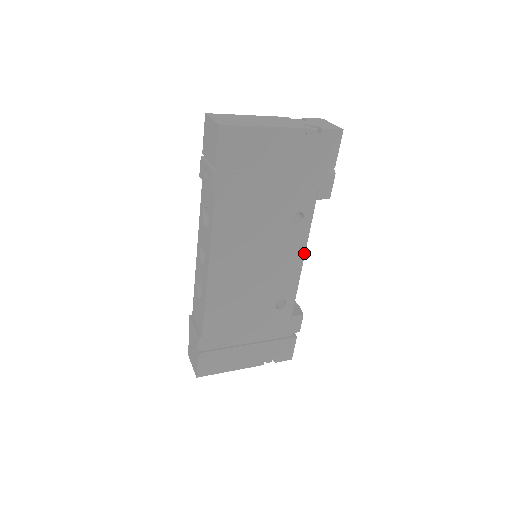
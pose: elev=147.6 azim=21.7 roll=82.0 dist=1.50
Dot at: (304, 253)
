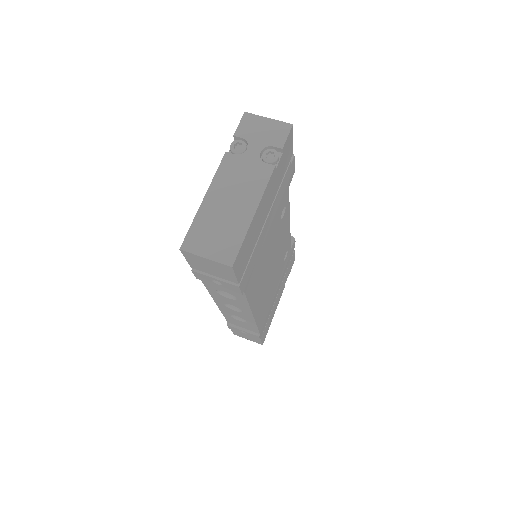
Dot at: (289, 219)
